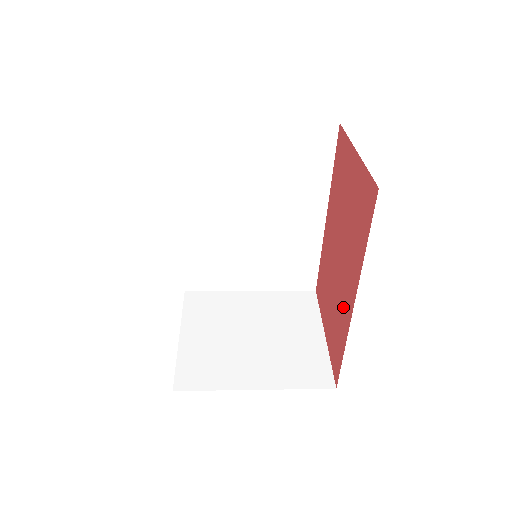
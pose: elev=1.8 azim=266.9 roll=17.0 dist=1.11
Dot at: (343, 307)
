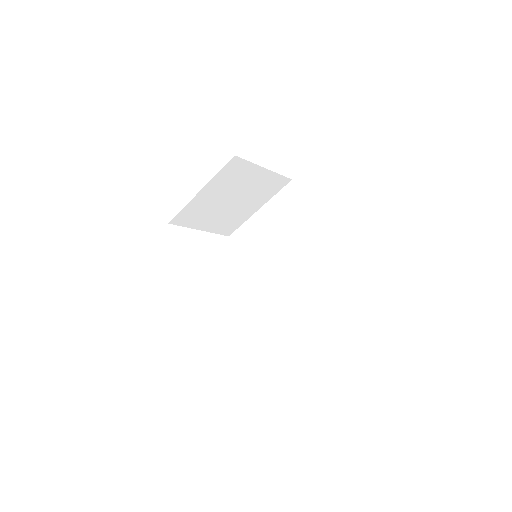
Dot at: occluded
